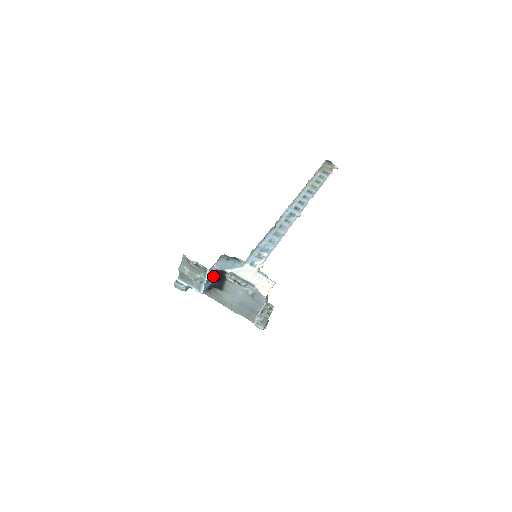
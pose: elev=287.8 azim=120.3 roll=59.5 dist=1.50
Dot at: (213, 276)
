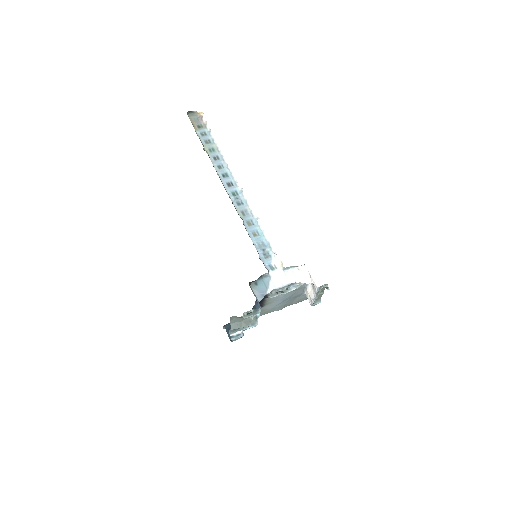
Dot at: (254, 305)
